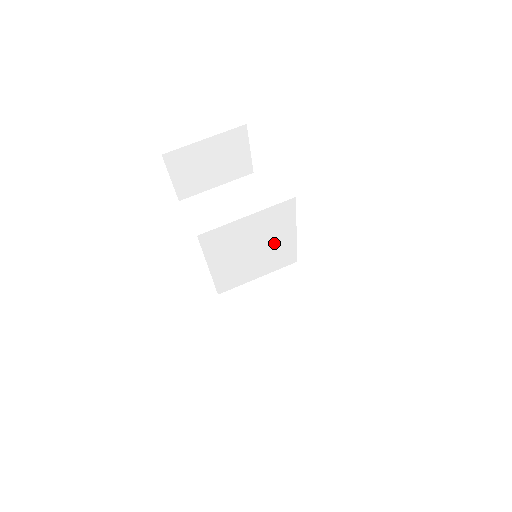
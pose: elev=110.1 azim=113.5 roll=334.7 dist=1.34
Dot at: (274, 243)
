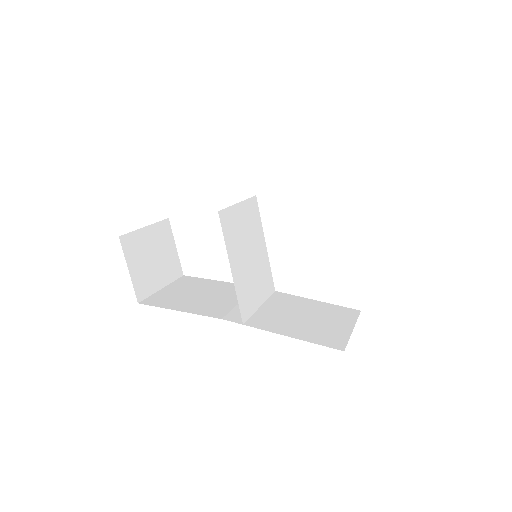
Dot at: (258, 252)
